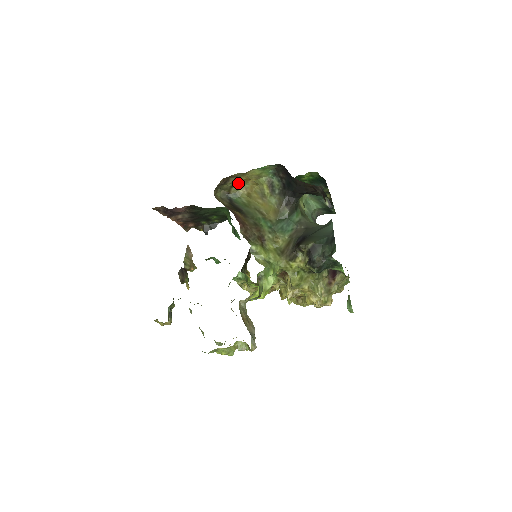
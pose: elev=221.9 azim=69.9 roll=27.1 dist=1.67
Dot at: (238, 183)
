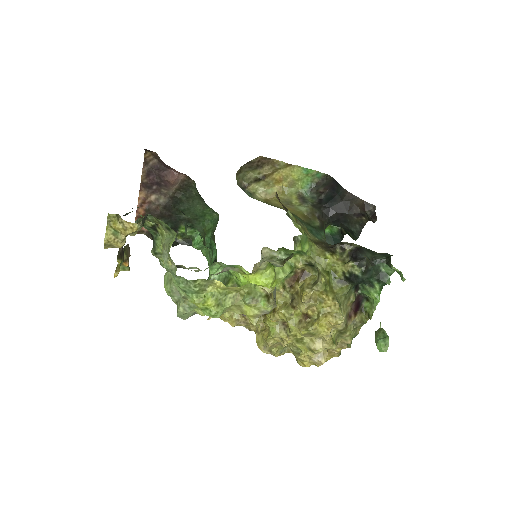
Dot at: (266, 179)
